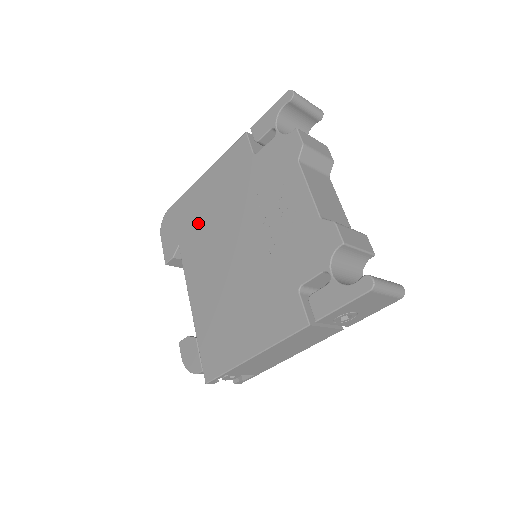
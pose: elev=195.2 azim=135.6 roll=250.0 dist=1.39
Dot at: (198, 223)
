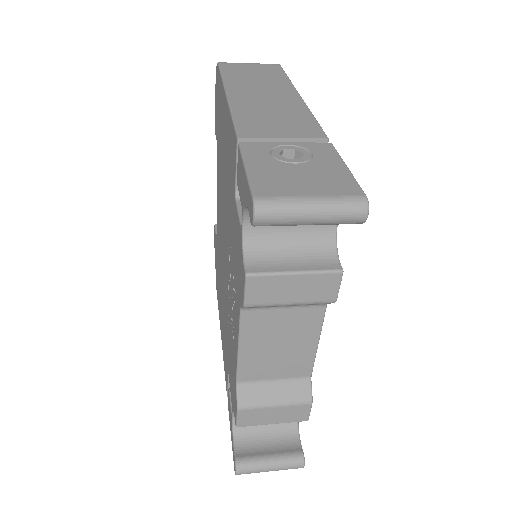
Dot at: (220, 152)
